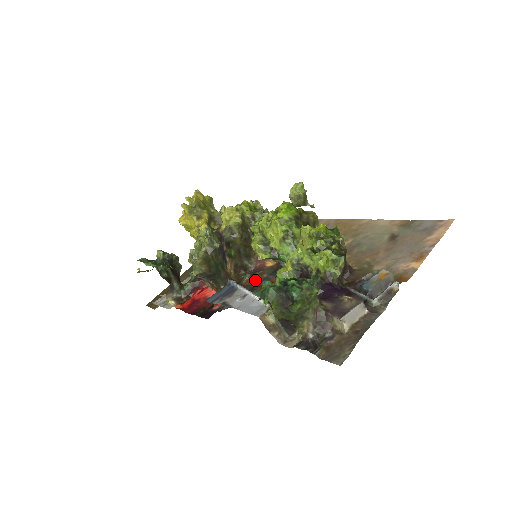
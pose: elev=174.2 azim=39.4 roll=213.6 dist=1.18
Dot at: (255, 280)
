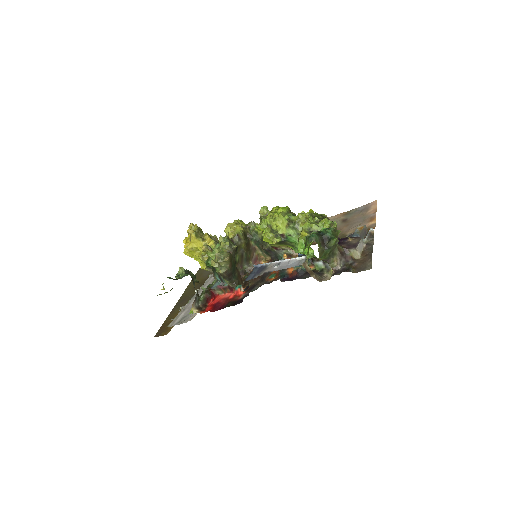
Dot at: occluded
